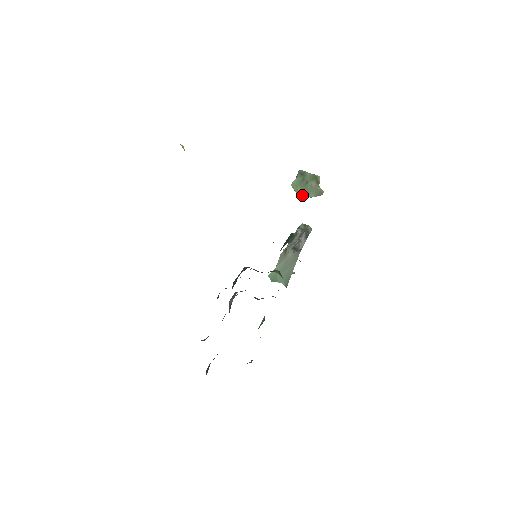
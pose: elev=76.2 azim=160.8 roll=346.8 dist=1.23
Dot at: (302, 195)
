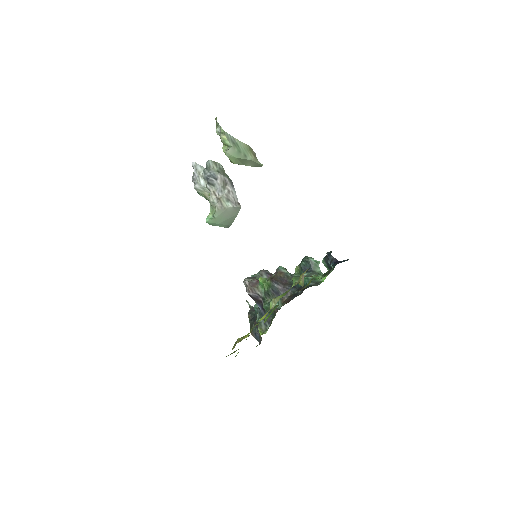
Dot at: (239, 164)
